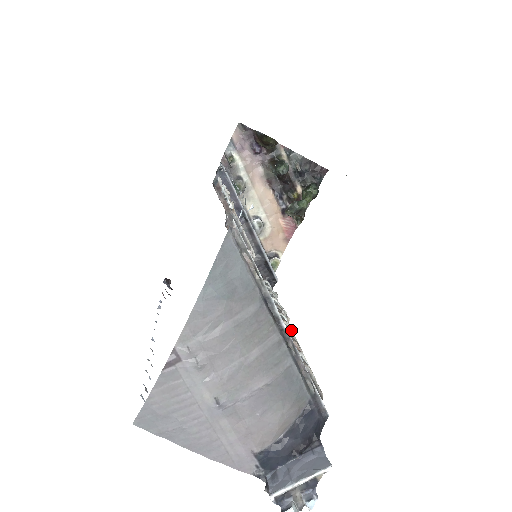
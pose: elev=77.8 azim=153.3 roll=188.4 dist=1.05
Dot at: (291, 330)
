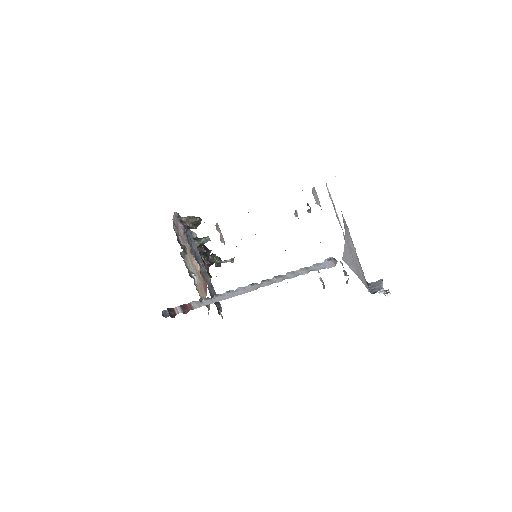
Dot at: occluded
